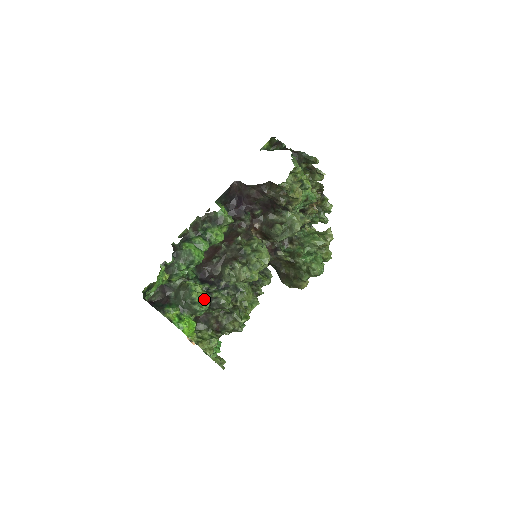
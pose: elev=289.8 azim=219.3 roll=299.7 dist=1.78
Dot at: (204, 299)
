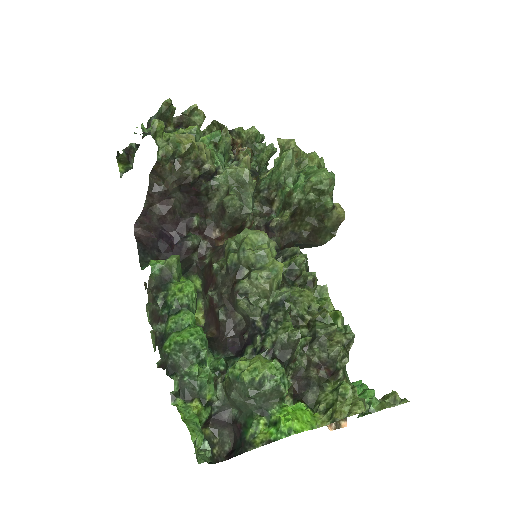
Dot at: (263, 365)
